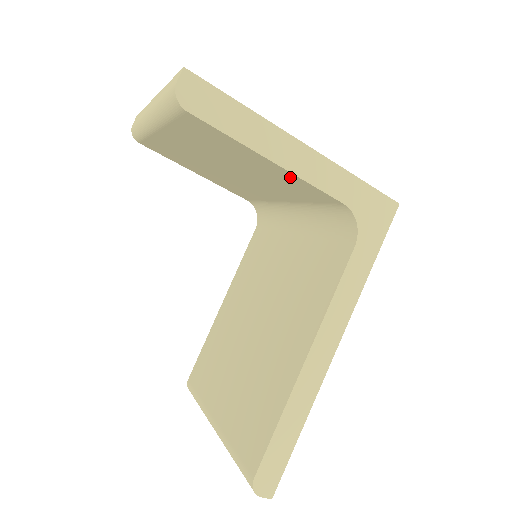
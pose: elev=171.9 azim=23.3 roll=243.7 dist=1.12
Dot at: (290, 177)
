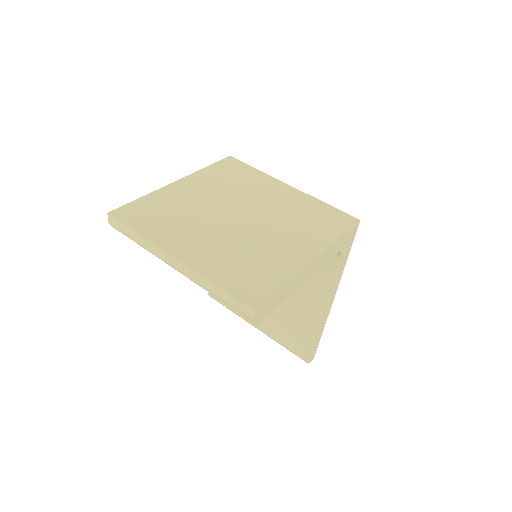
Dot at: occluded
